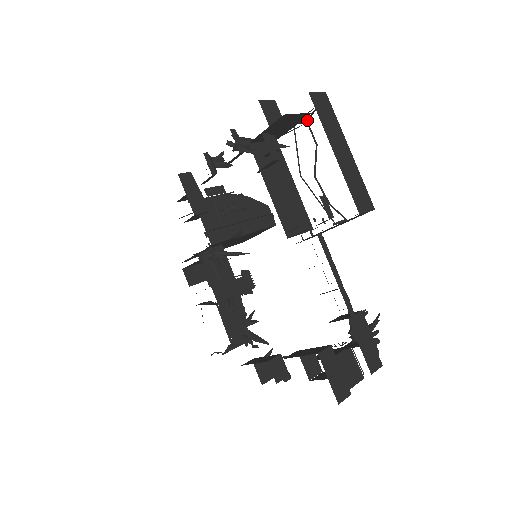
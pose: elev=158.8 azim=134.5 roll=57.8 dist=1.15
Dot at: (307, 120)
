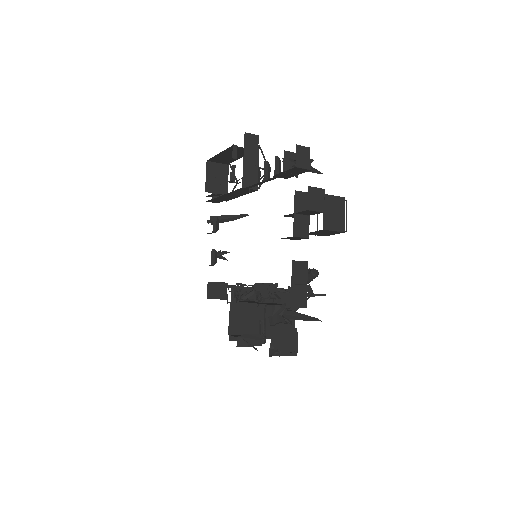
Dot at: (235, 179)
